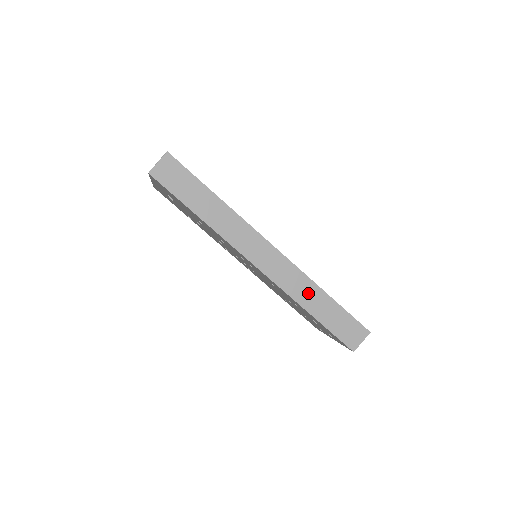
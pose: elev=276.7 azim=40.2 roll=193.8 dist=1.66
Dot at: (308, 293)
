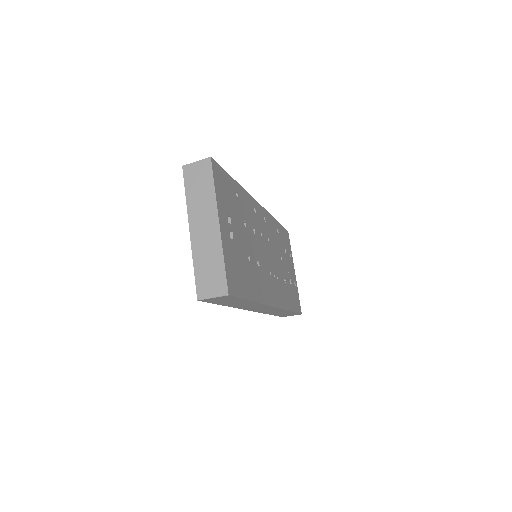
Dot at: (278, 312)
